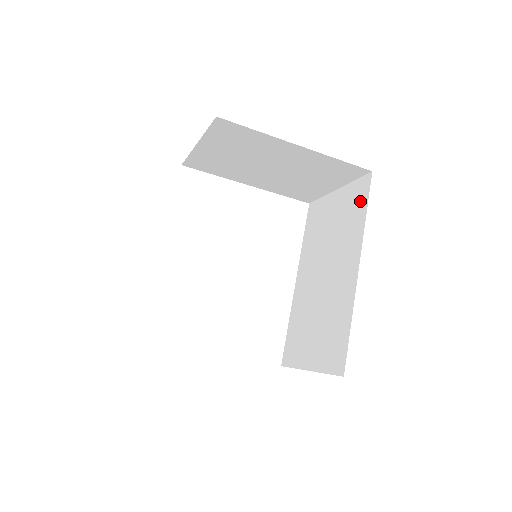
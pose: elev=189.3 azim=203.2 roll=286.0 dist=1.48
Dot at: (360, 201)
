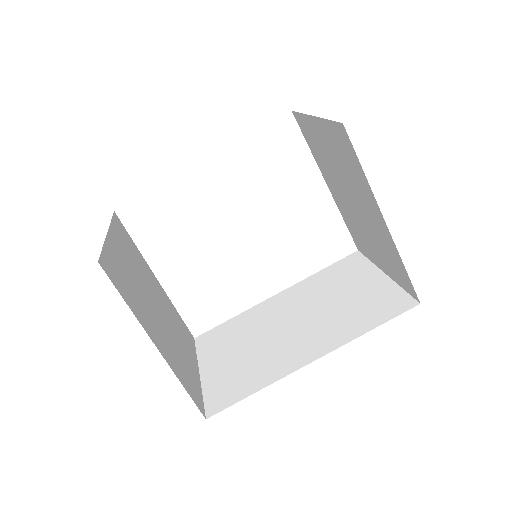
Dot at: (383, 312)
